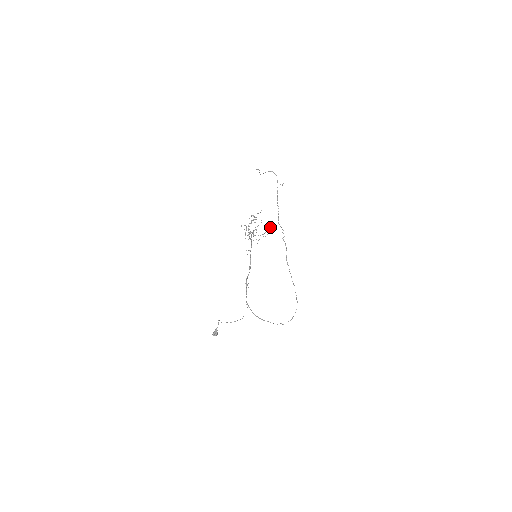
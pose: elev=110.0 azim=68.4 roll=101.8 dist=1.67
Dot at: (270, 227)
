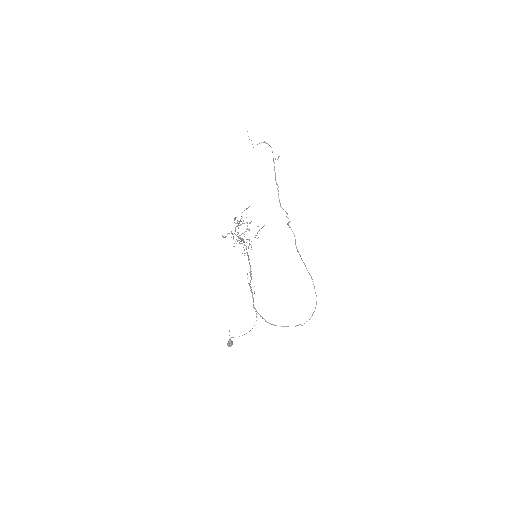
Dot at: occluded
